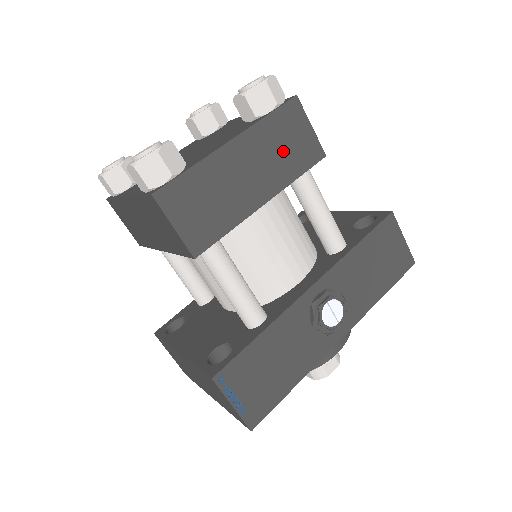
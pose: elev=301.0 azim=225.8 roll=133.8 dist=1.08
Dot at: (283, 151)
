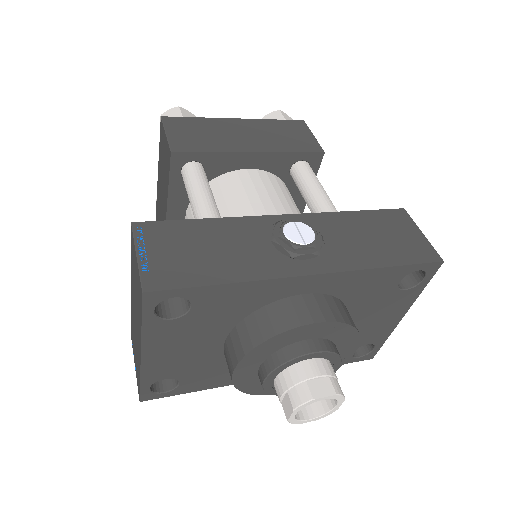
Dot at: (281, 136)
